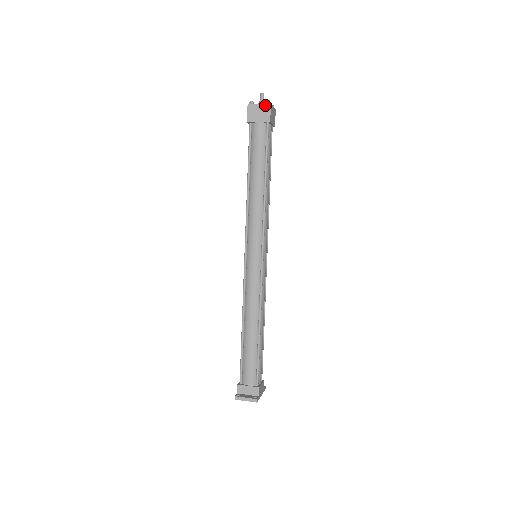
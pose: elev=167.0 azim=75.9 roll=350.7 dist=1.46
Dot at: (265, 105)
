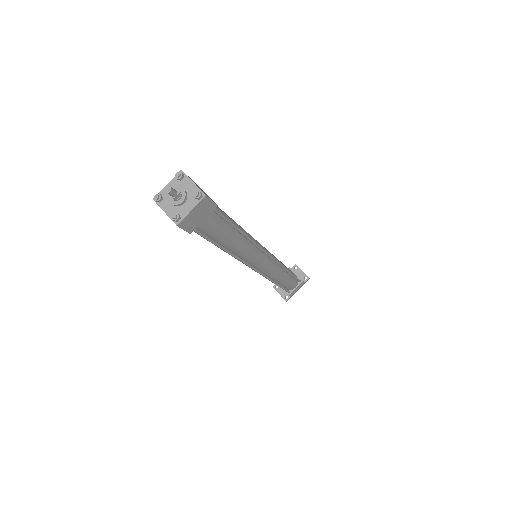
Dot at: (172, 220)
